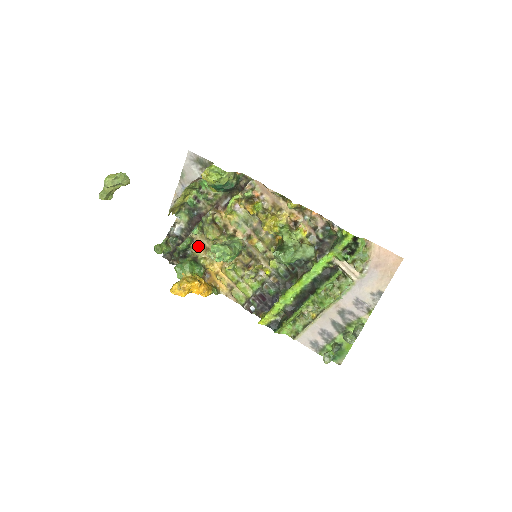
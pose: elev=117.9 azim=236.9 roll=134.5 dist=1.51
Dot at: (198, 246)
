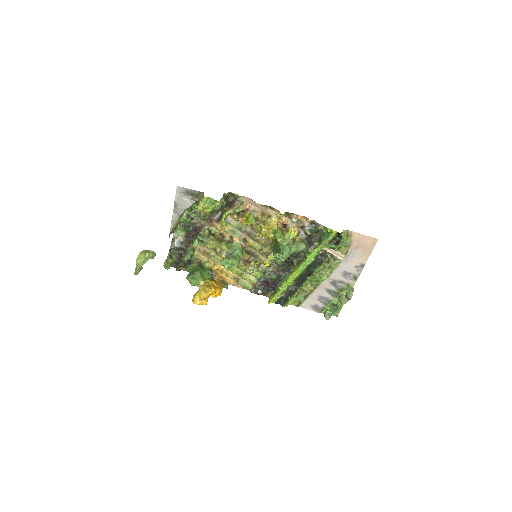
Dot at: (200, 253)
